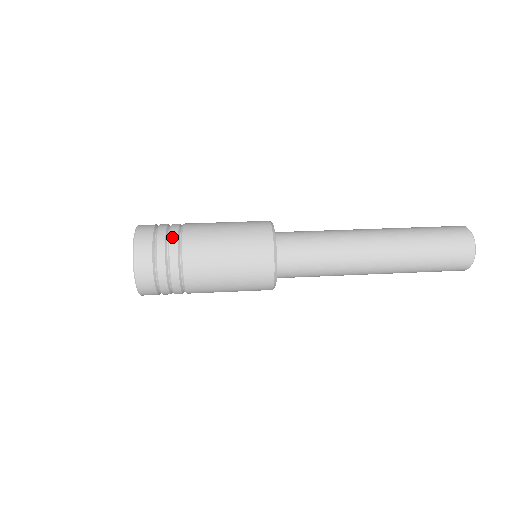
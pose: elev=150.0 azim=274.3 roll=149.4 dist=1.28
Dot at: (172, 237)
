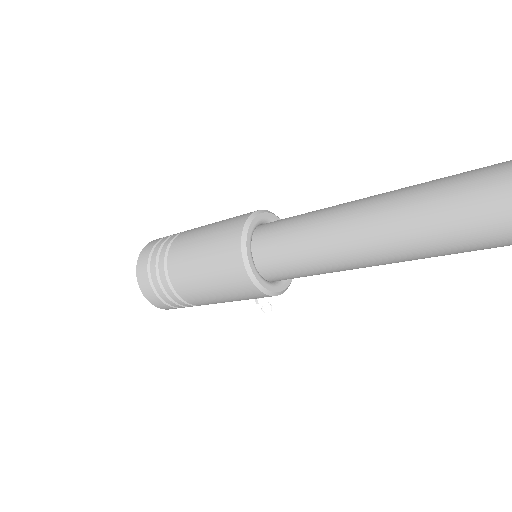
Dot at: occluded
